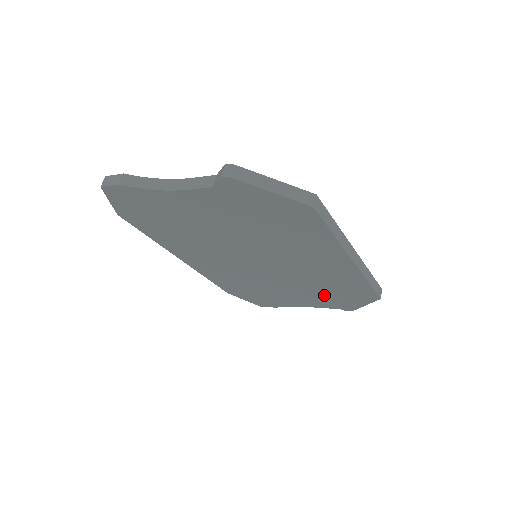
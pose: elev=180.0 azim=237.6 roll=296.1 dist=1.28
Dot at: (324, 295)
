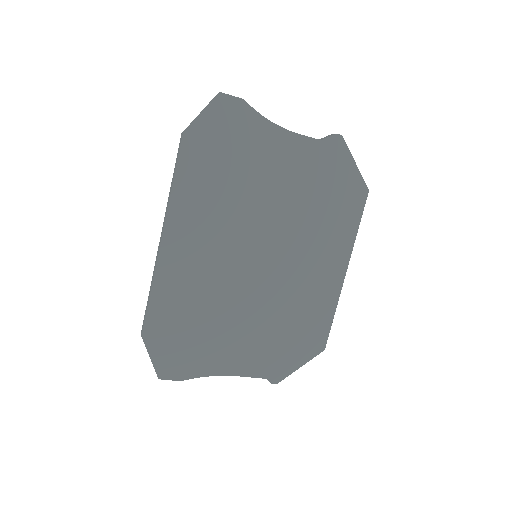
Dot at: (274, 342)
